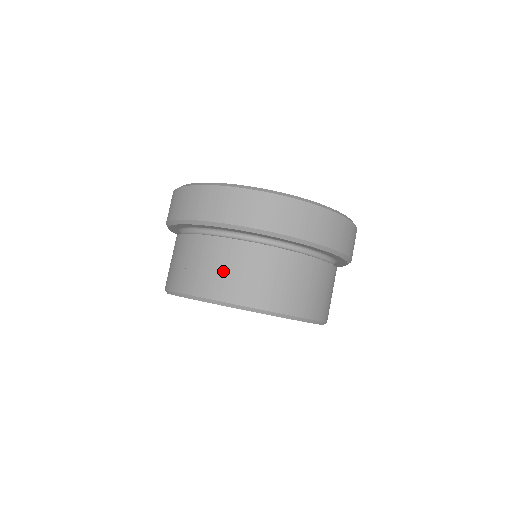
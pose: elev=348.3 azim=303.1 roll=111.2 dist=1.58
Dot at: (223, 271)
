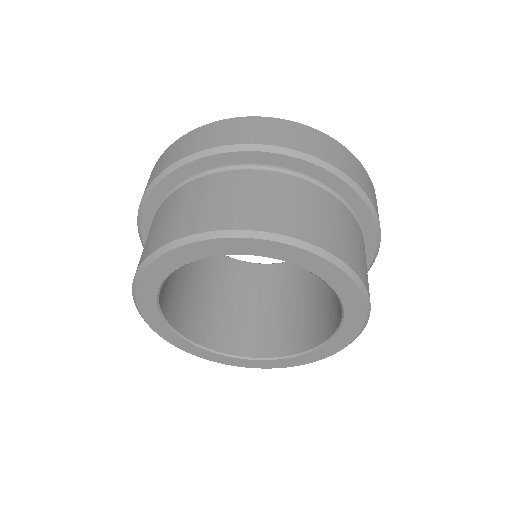
Dot at: (278, 203)
